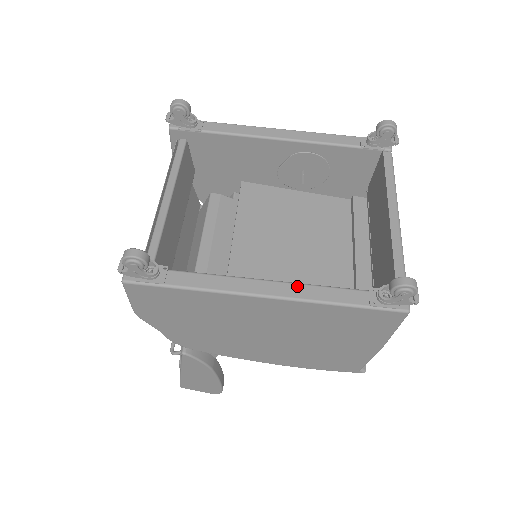
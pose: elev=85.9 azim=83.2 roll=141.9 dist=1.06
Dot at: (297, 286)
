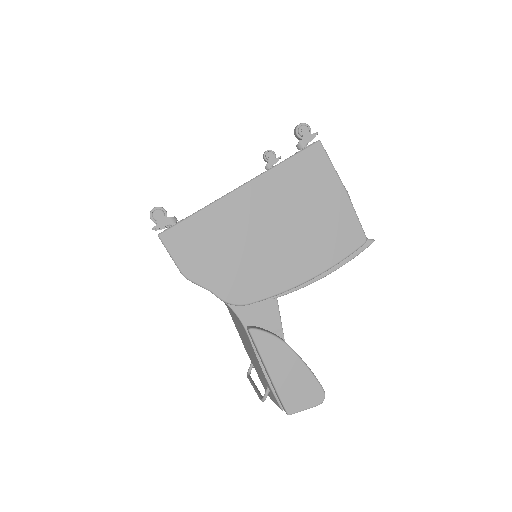
Dot at: occluded
